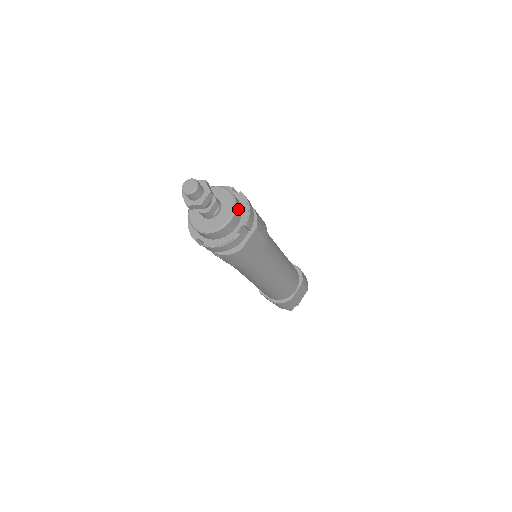
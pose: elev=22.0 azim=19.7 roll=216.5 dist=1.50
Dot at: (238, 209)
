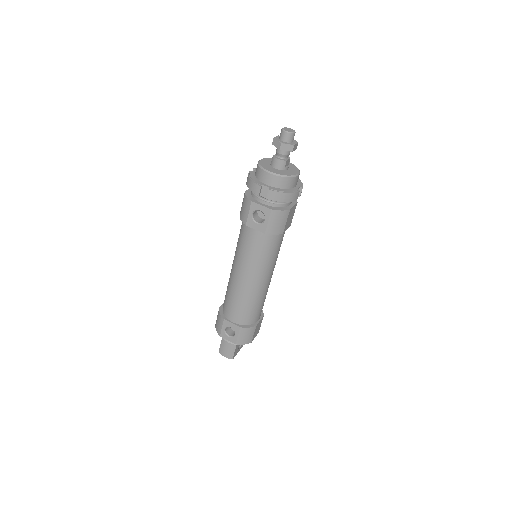
Dot at: occluded
